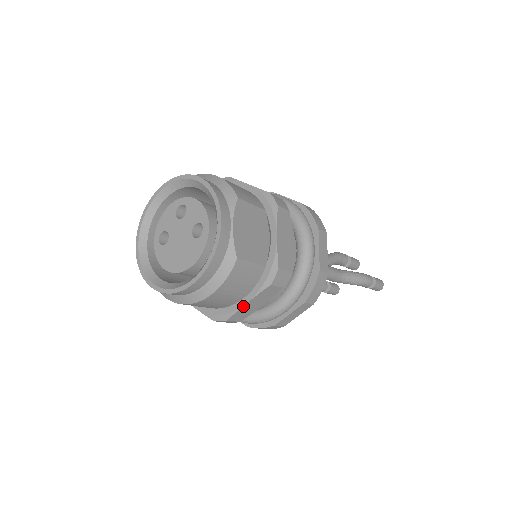
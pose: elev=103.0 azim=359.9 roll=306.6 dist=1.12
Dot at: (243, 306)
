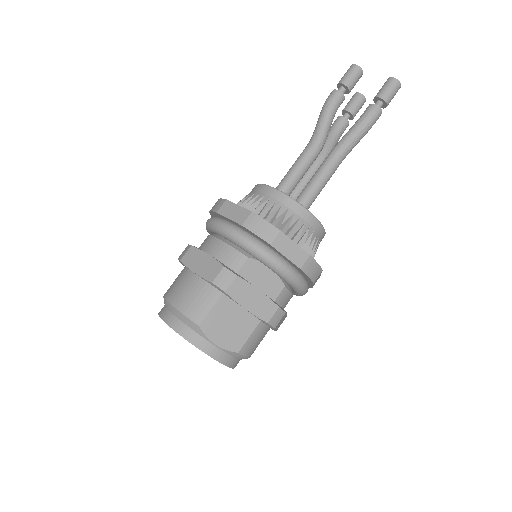
Dot at: occluded
